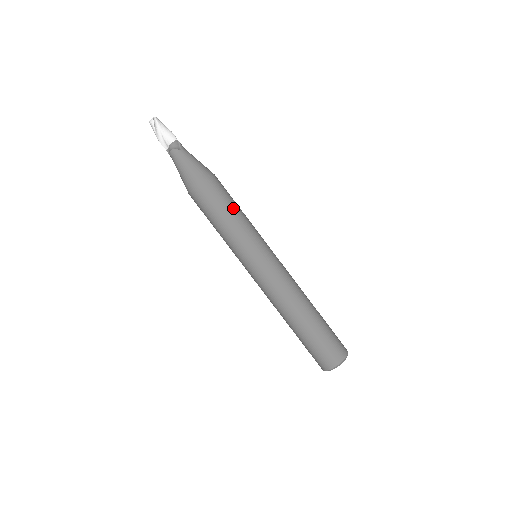
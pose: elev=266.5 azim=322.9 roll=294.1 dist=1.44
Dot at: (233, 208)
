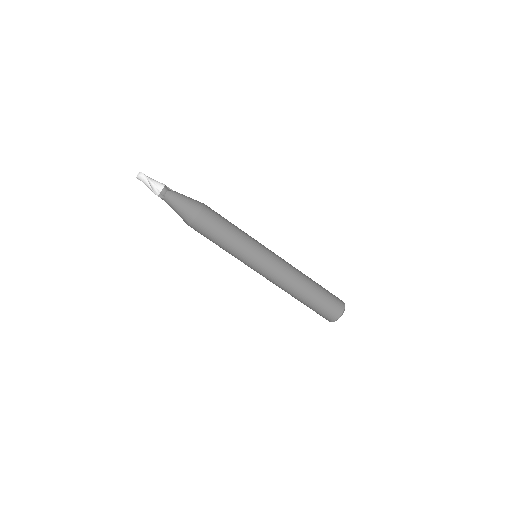
Dot at: (230, 222)
